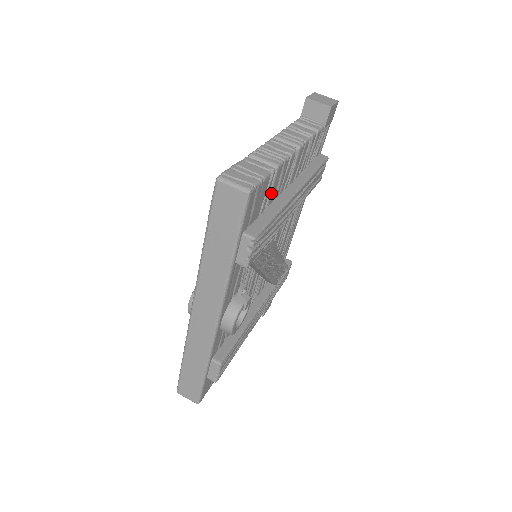
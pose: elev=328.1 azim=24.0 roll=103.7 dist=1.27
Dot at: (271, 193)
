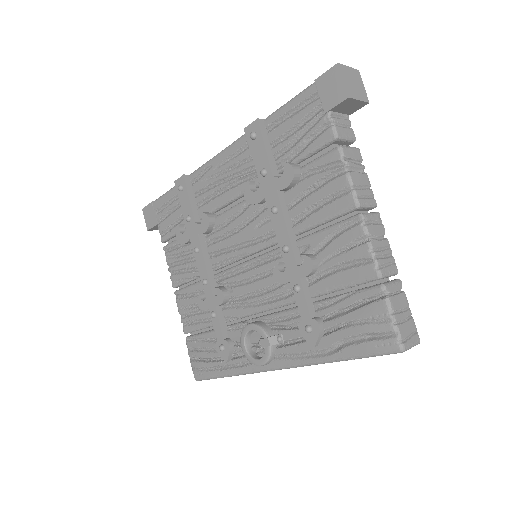
Dot at: occluded
